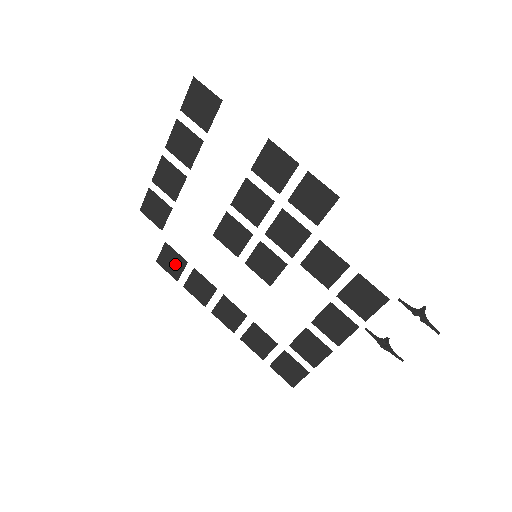
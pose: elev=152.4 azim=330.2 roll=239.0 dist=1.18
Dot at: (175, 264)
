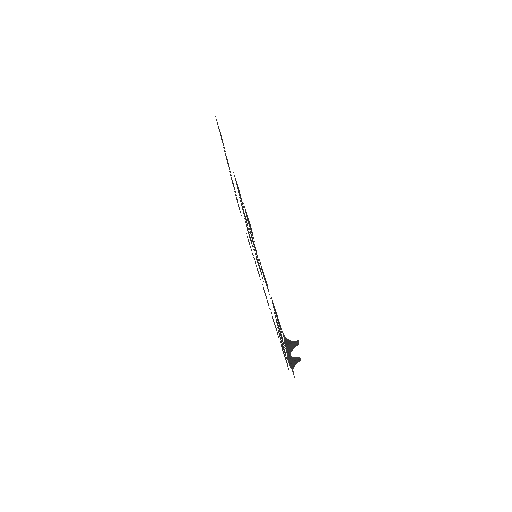
Dot at: (250, 246)
